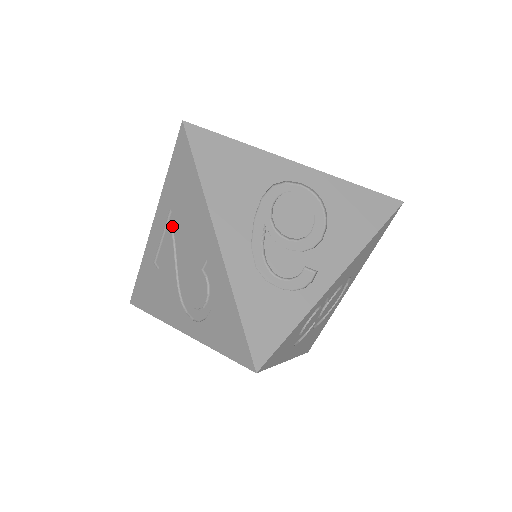
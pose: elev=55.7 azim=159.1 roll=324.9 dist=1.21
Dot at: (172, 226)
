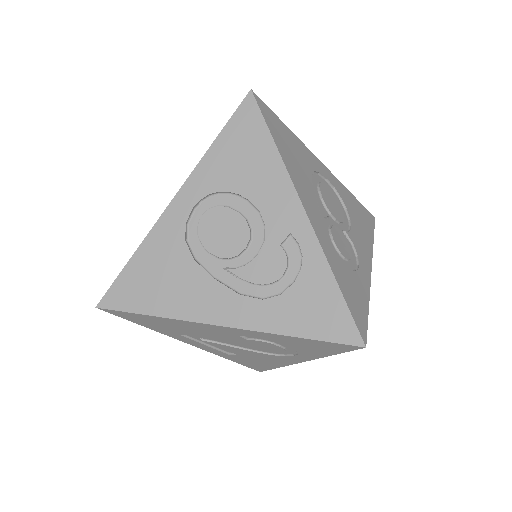
Dot at: (198, 338)
